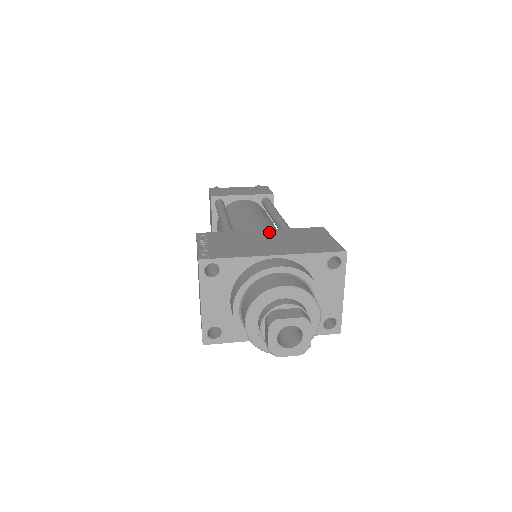
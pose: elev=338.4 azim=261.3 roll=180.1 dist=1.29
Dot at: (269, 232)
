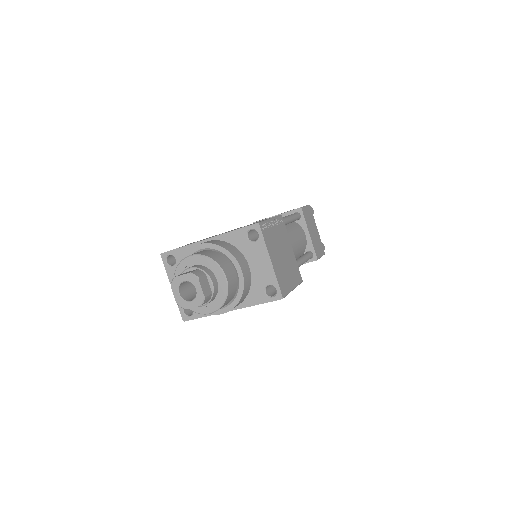
Dot at: occluded
